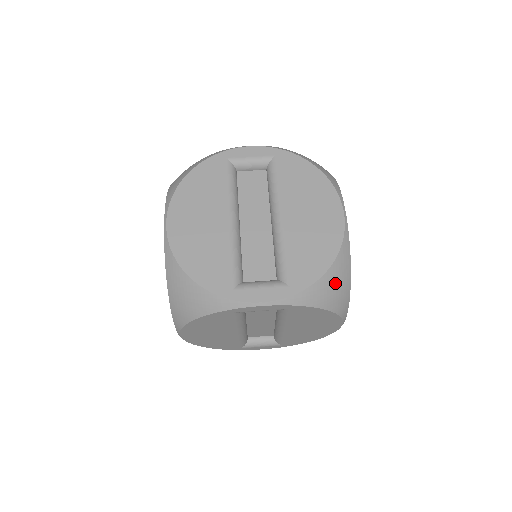
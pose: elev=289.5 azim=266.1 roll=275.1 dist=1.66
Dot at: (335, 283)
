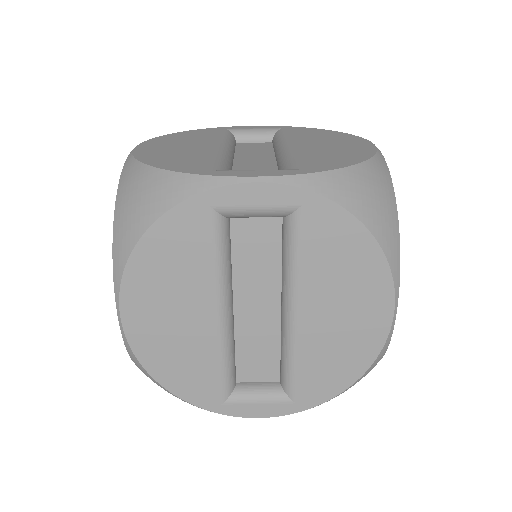
Dot at: (372, 188)
